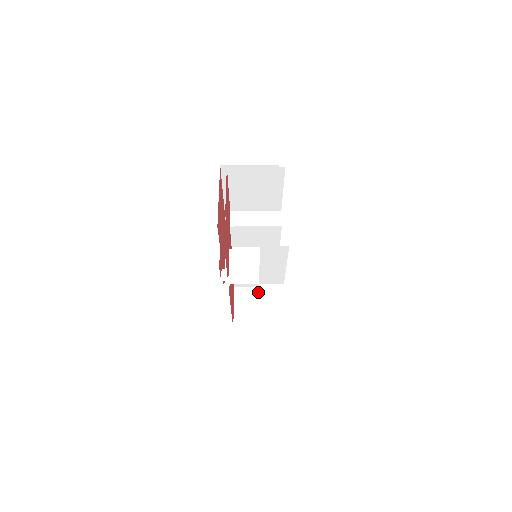
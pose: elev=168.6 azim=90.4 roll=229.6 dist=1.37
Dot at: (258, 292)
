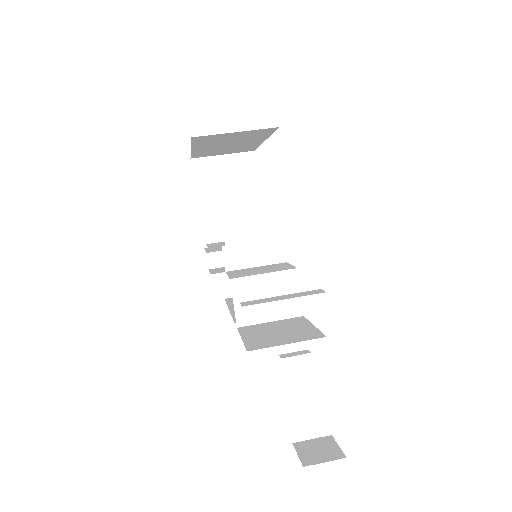
Dot at: occluded
